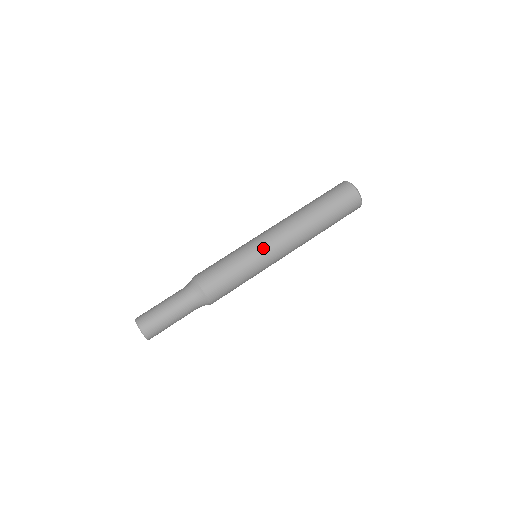
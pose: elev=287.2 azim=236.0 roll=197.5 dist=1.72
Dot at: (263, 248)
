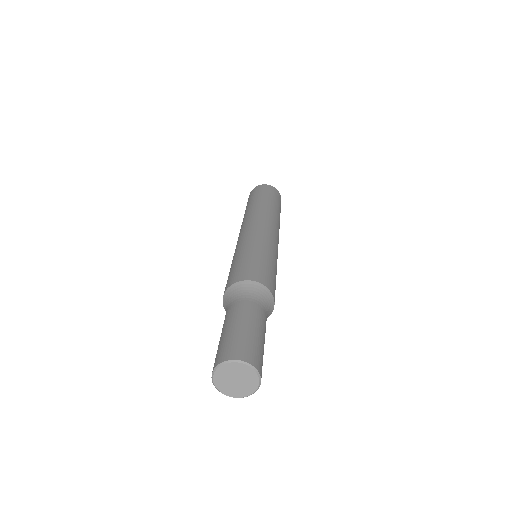
Dot at: (275, 242)
